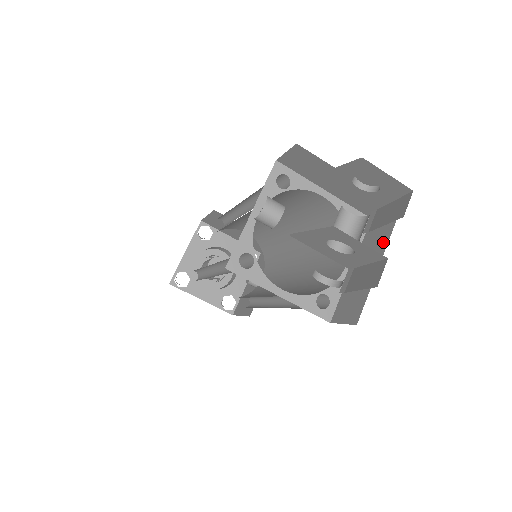
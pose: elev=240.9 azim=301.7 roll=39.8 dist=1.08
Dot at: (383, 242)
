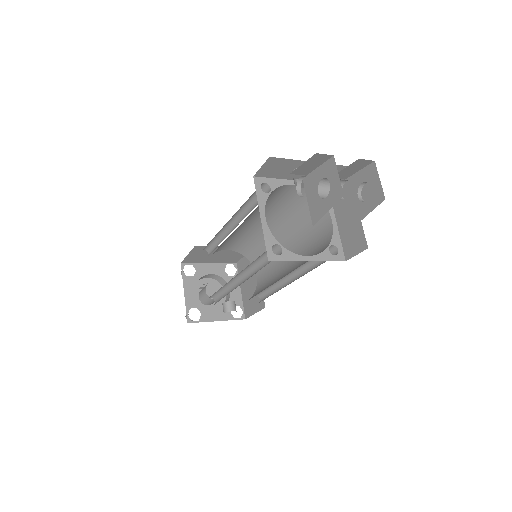
Dot at: occluded
